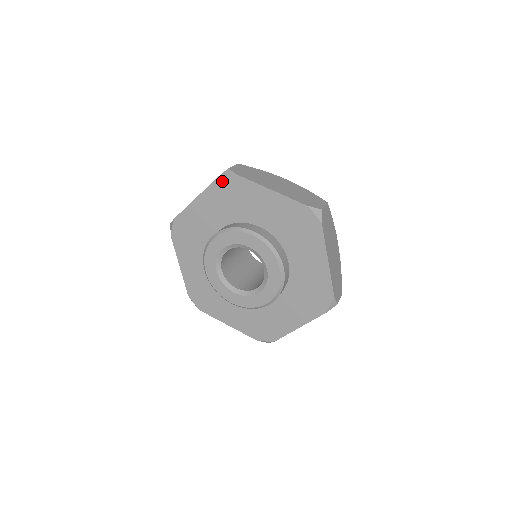
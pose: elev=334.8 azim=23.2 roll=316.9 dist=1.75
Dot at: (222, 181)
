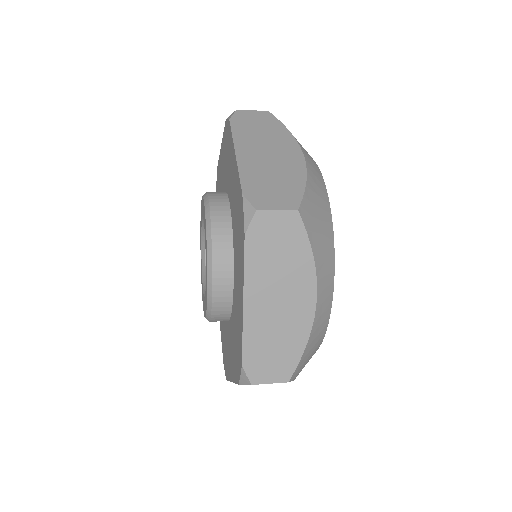
Dot at: occluded
